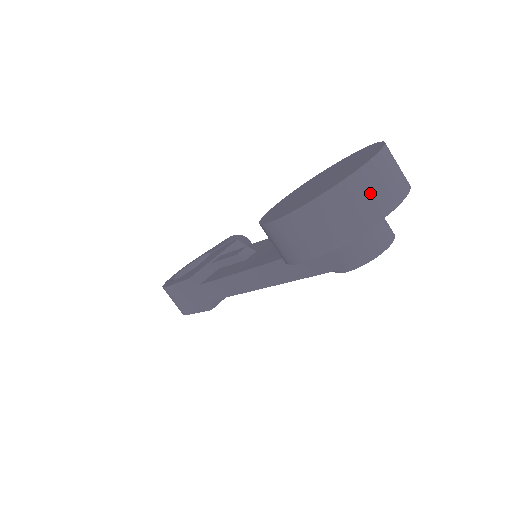
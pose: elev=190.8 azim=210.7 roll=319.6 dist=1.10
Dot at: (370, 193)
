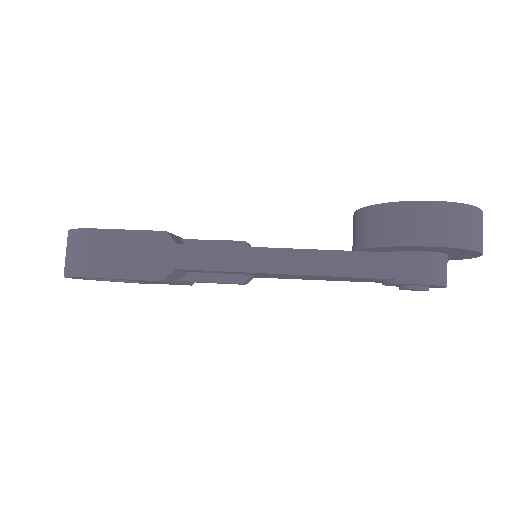
Dot at: occluded
